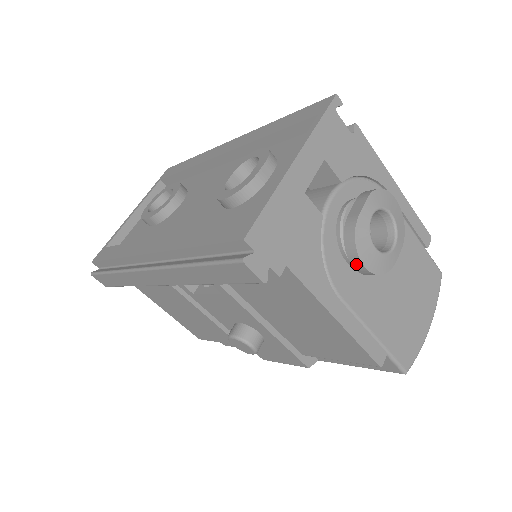
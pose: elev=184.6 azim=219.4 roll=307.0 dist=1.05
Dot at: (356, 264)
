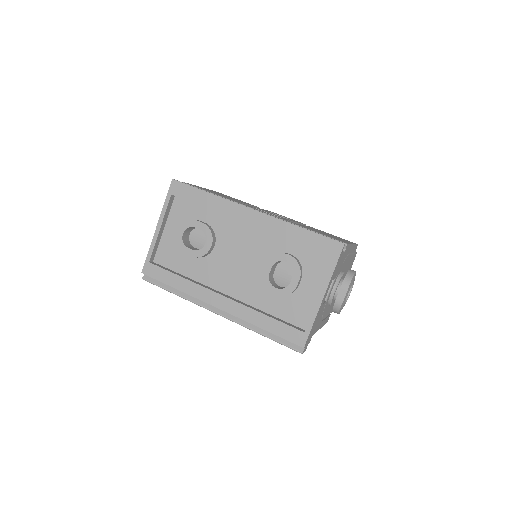
Dot at: occluded
